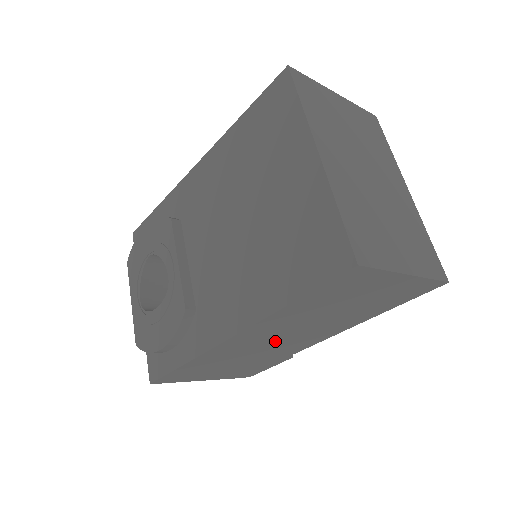
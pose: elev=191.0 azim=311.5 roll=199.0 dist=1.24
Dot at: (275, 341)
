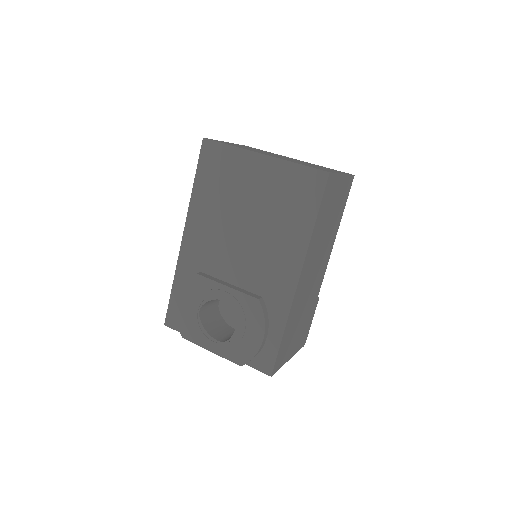
Dot at: (312, 277)
